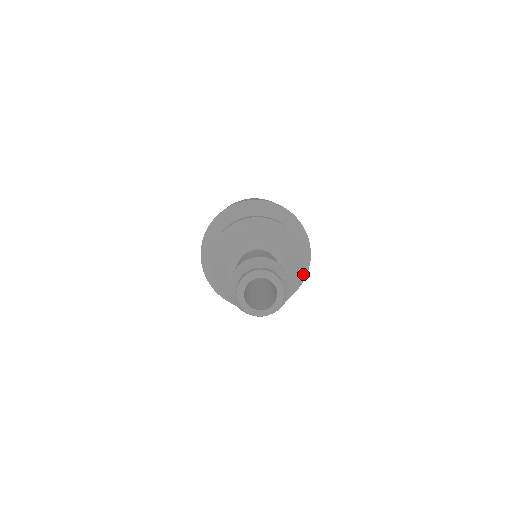
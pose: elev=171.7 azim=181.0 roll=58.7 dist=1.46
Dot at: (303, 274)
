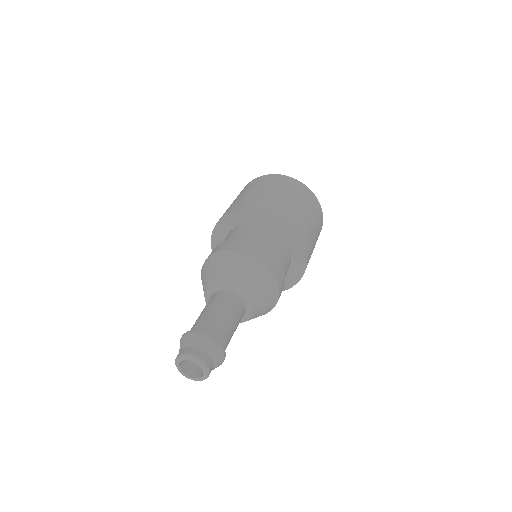
Dot at: (298, 277)
